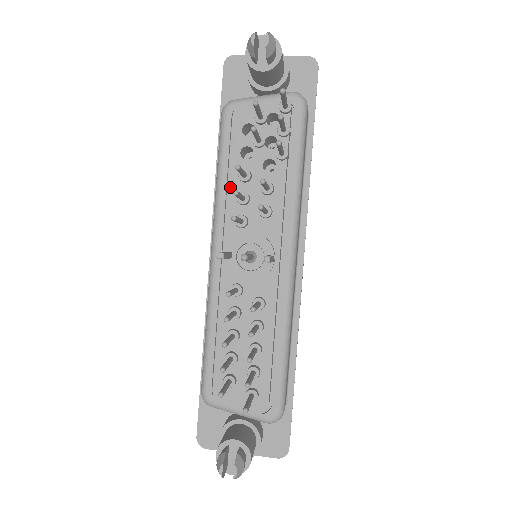
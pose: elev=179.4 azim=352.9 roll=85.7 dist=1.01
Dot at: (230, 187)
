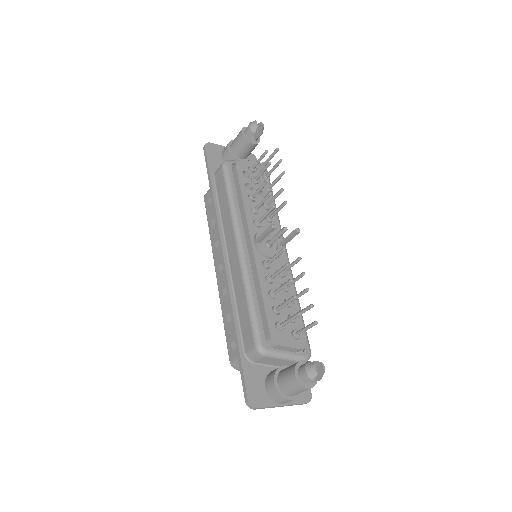
Dot at: (245, 203)
